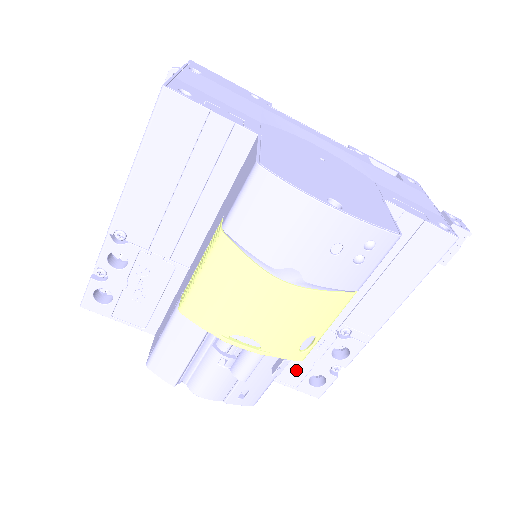
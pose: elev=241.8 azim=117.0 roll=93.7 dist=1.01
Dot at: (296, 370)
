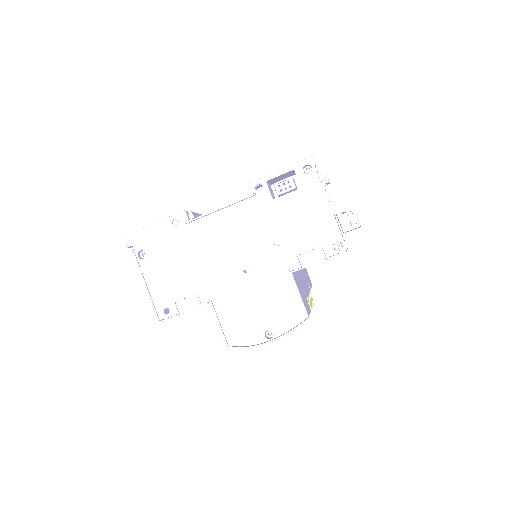
Dot at: occluded
